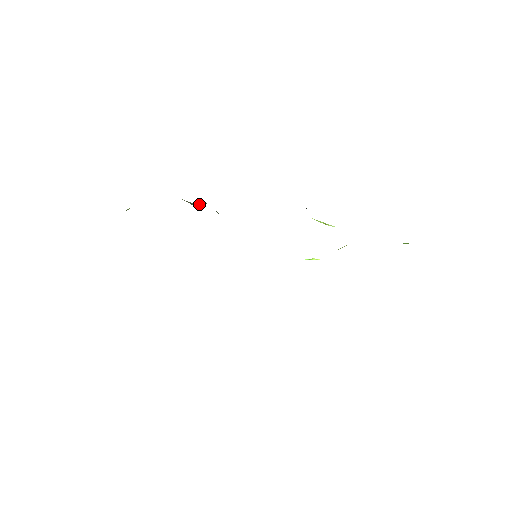
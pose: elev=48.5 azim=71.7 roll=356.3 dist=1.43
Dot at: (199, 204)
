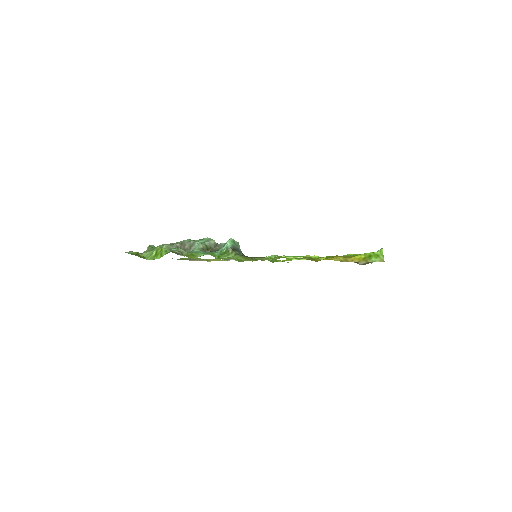
Dot at: (190, 249)
